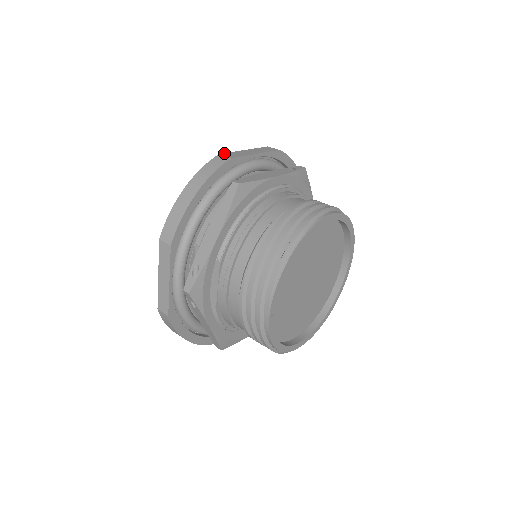
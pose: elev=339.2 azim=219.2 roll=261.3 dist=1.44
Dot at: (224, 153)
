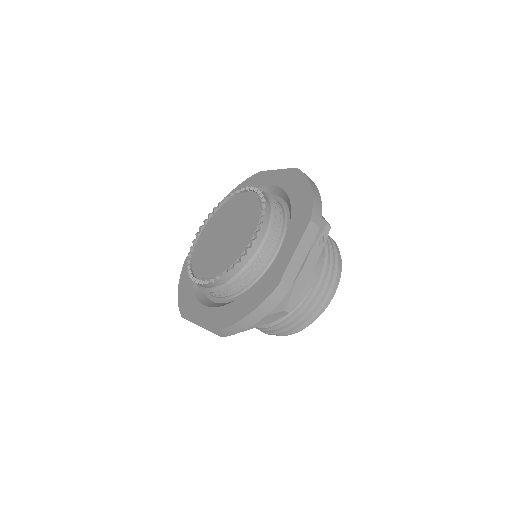
Dot at: (282, 279)
